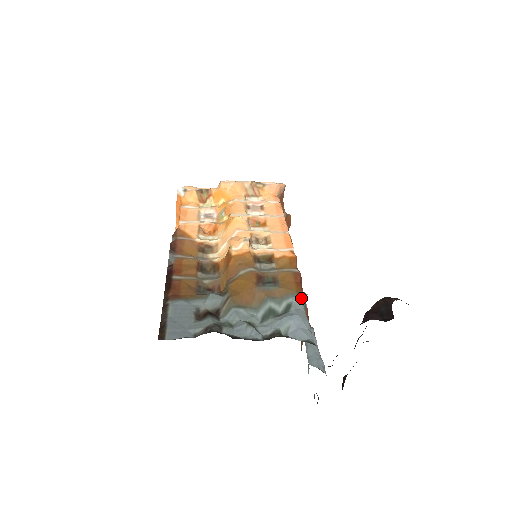
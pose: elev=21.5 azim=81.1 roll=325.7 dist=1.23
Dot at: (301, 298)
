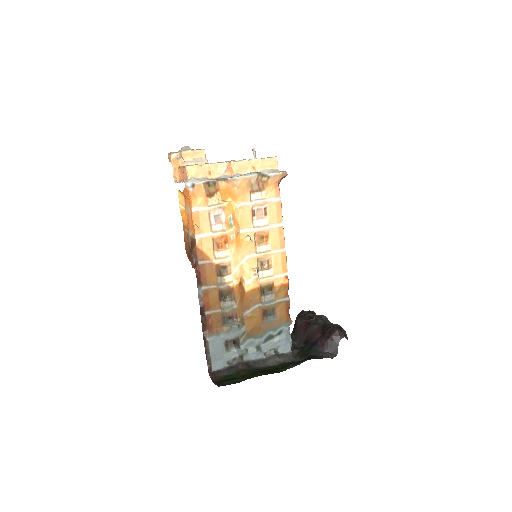
Dot at: (289, 325)
